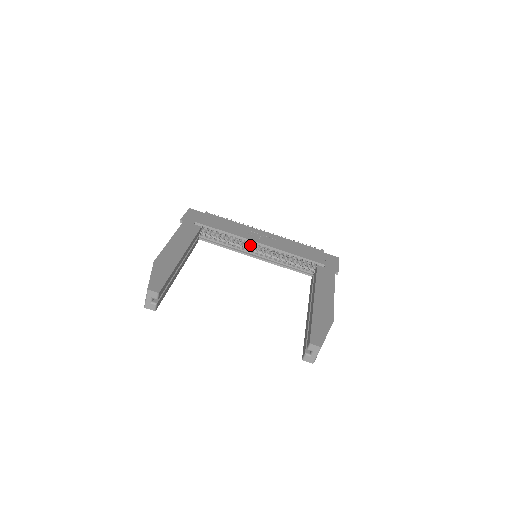
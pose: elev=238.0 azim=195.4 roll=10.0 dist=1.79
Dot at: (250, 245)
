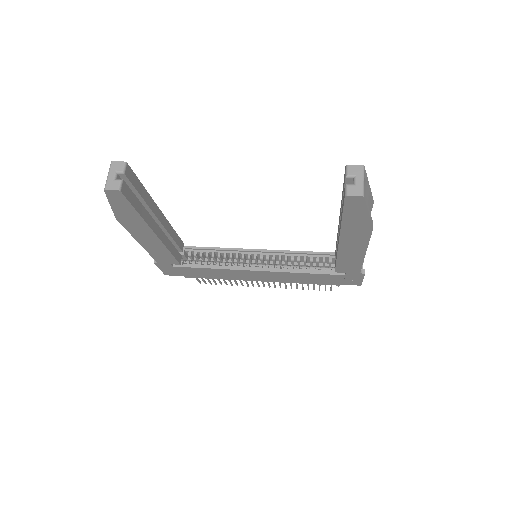
Dot at: occluded
